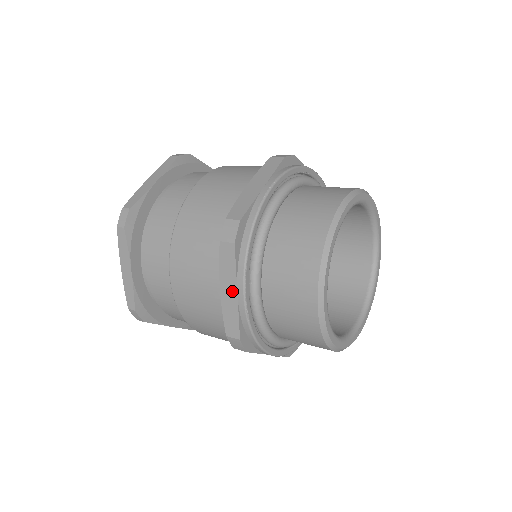
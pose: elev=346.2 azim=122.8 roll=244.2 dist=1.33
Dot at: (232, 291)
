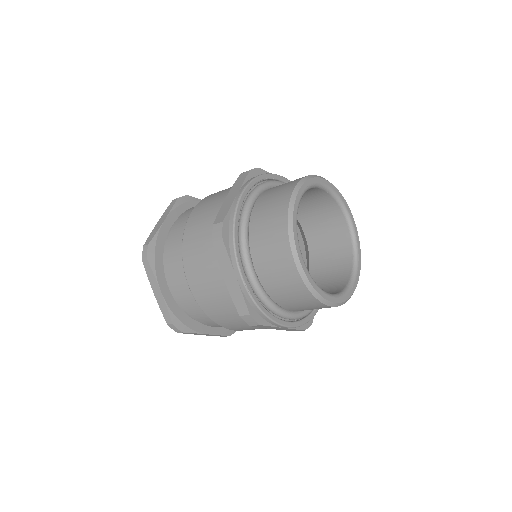
Dot at: (232, 277)
